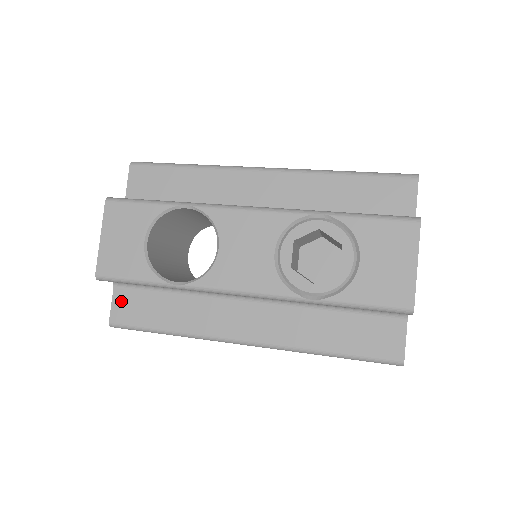
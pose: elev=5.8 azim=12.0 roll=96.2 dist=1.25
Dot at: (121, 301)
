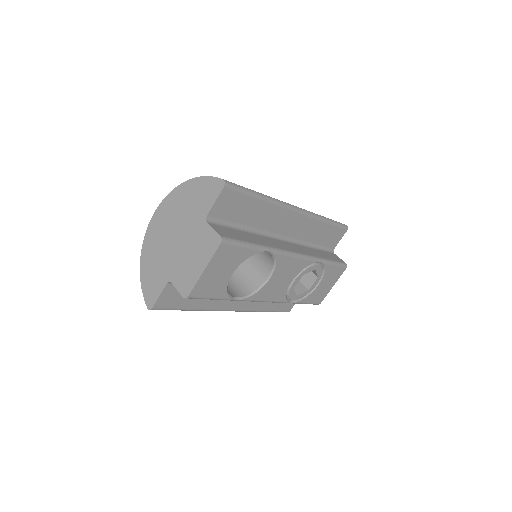
Dot at: (168, 294)
